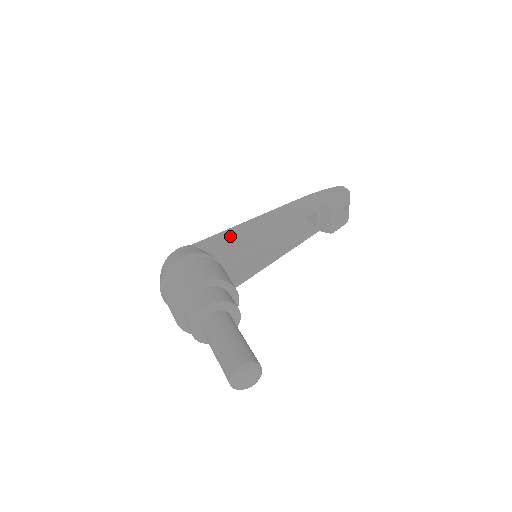
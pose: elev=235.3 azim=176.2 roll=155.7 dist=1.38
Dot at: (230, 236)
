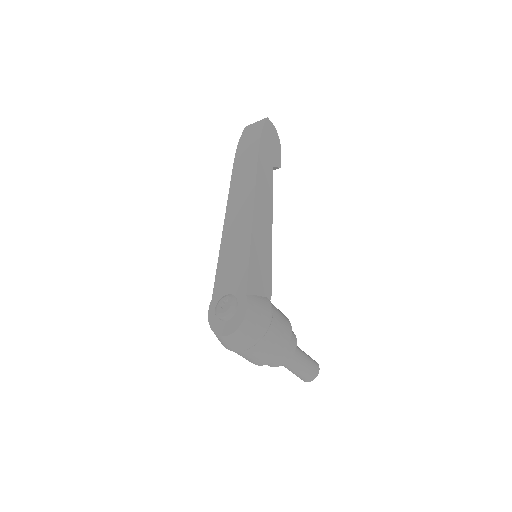
Dot at: (258, 261)
